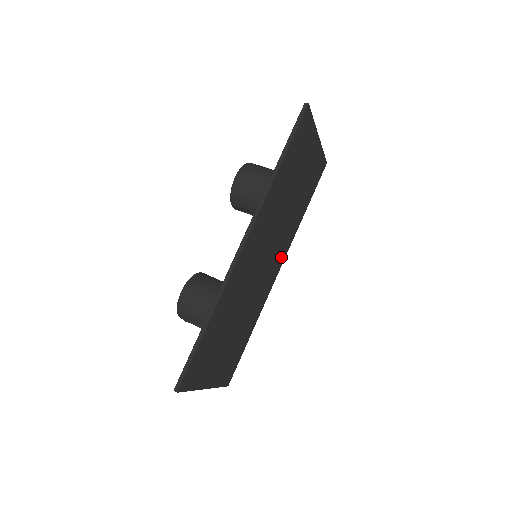
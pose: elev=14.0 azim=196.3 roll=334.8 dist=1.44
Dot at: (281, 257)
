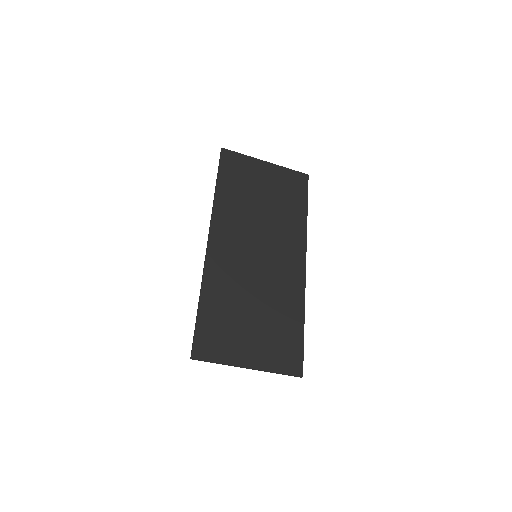
Dot at: (297, 252)
